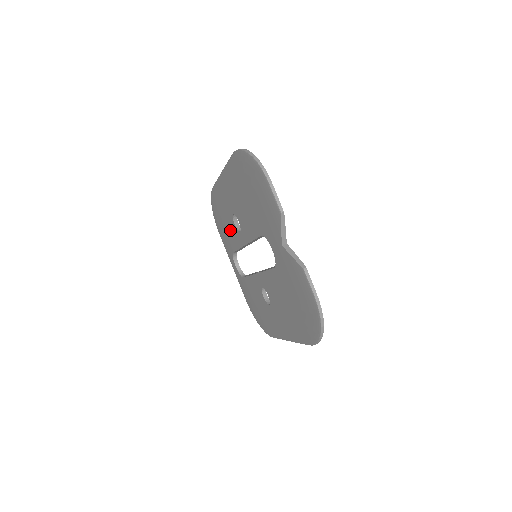
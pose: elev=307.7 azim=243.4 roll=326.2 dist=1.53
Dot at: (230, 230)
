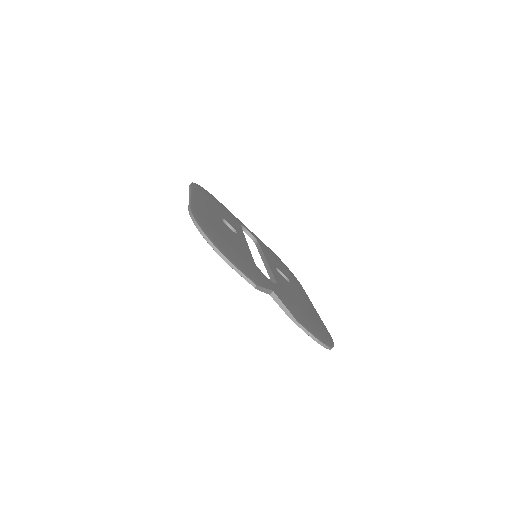
Dot at: occluded
